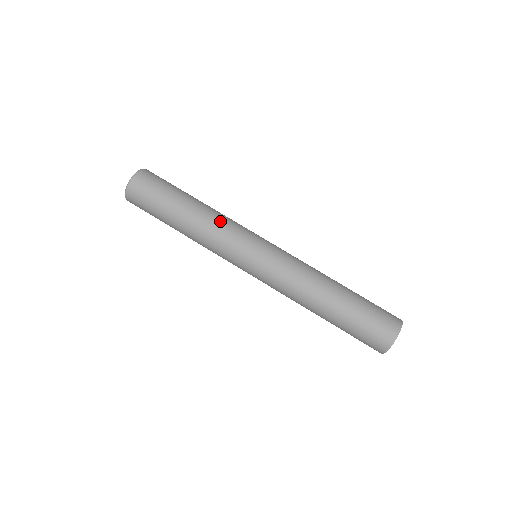
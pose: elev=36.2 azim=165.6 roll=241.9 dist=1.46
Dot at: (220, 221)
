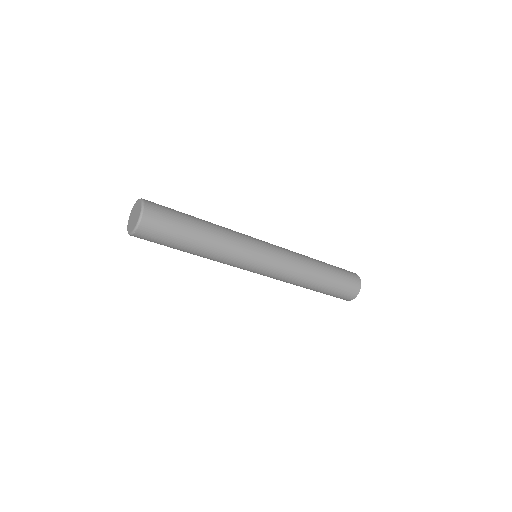
Dot at: (230, 231)
